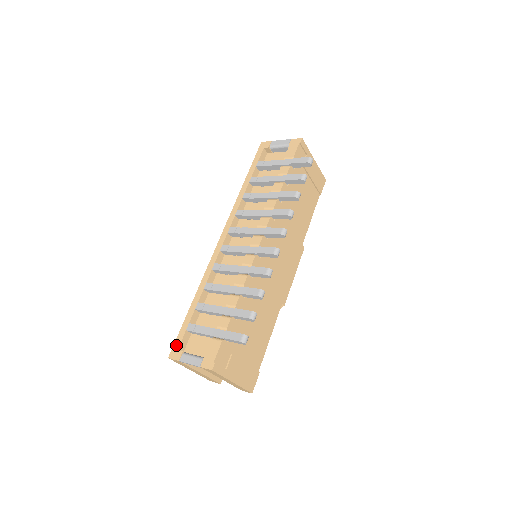
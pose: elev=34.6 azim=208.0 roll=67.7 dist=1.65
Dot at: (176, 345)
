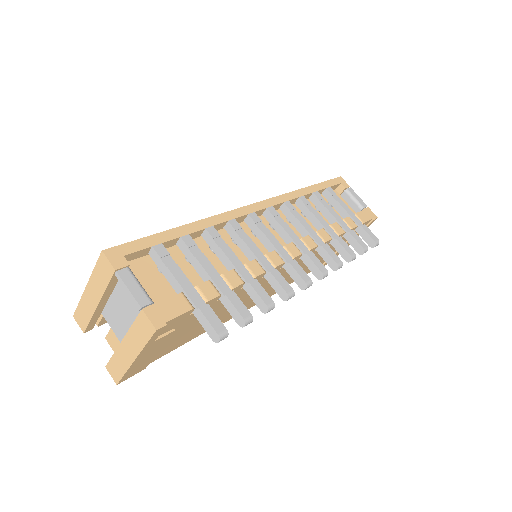
Dot at: (126, 248)
